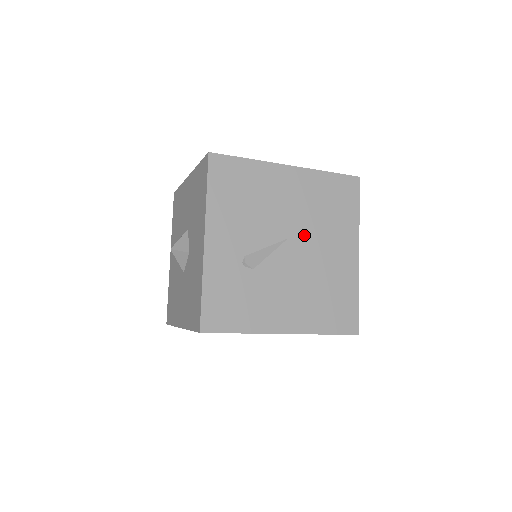
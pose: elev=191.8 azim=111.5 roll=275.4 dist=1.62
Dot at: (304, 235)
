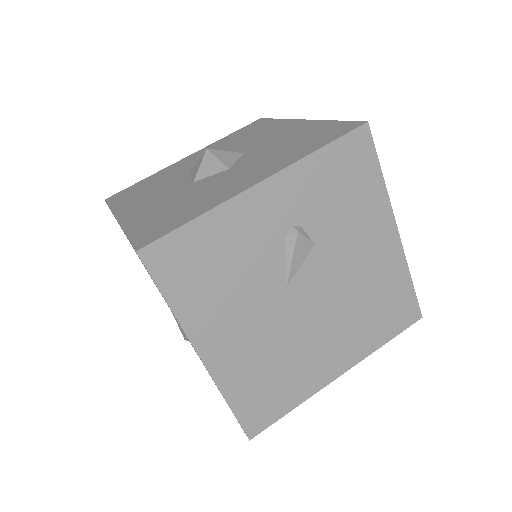
Dot at: occluded
